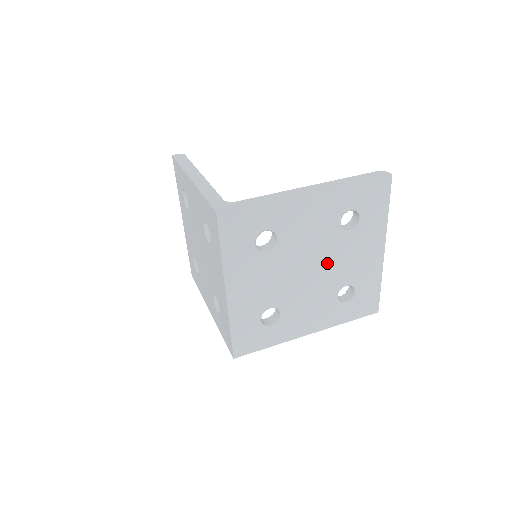
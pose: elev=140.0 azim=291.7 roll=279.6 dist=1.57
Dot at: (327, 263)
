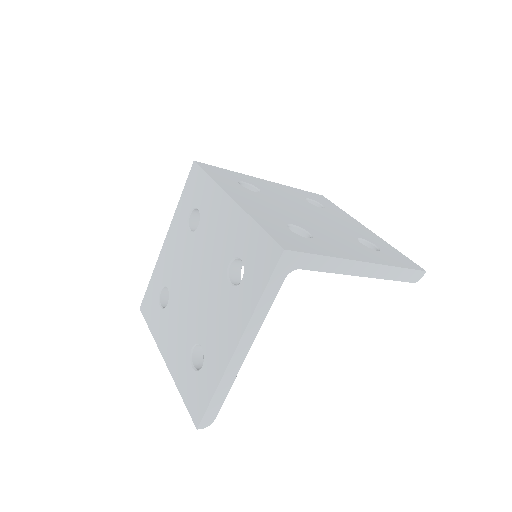
Dot at: (321, 218)
